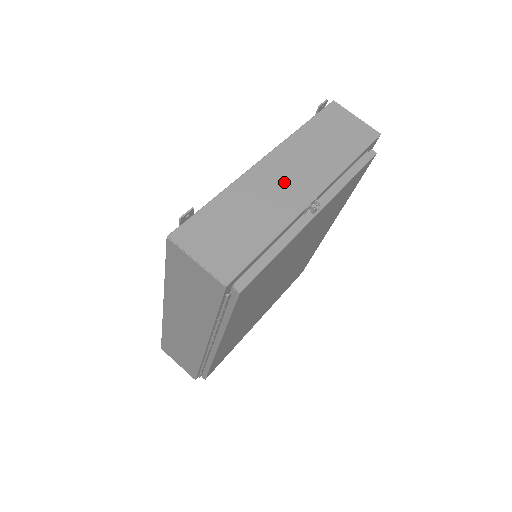
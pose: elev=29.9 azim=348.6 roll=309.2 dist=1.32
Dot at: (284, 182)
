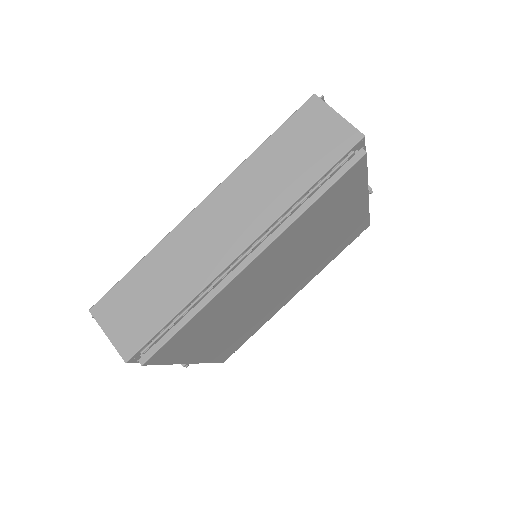
Dot at: occluded
